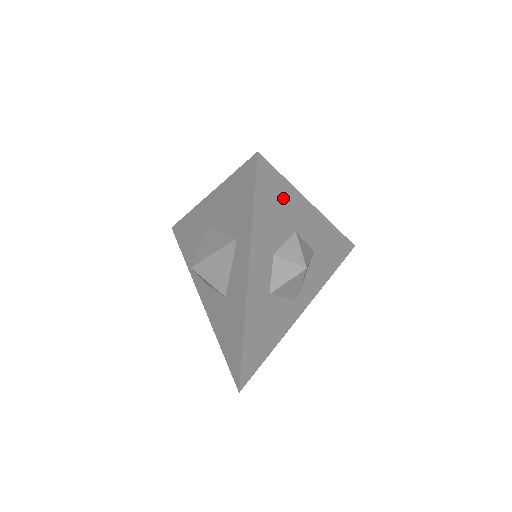
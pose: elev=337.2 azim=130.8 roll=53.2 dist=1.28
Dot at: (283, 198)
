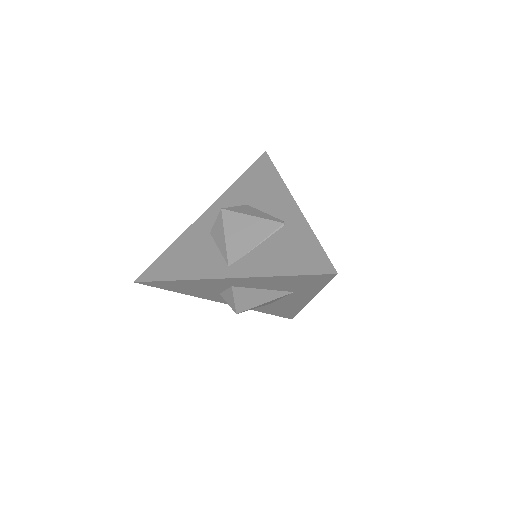
Dot at: occluded
